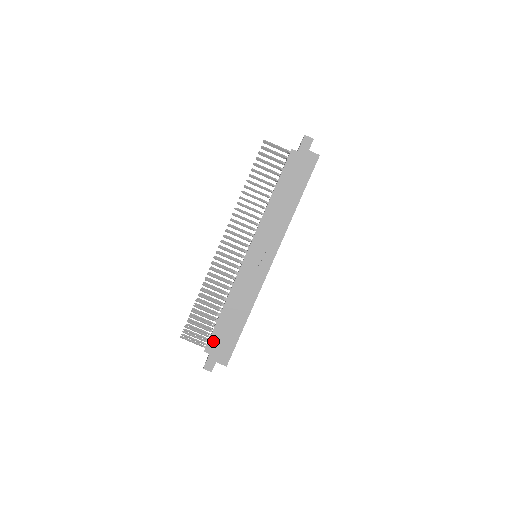
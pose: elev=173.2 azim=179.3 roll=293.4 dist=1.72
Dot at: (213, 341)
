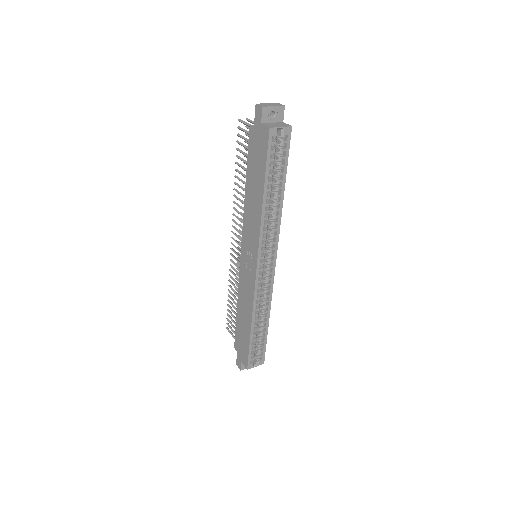
Dot at: (237, 340)
